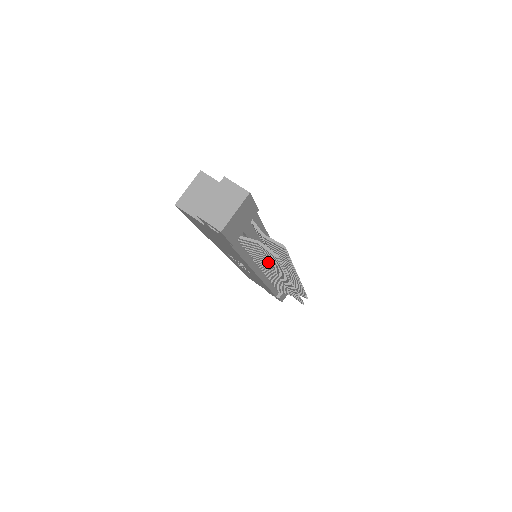
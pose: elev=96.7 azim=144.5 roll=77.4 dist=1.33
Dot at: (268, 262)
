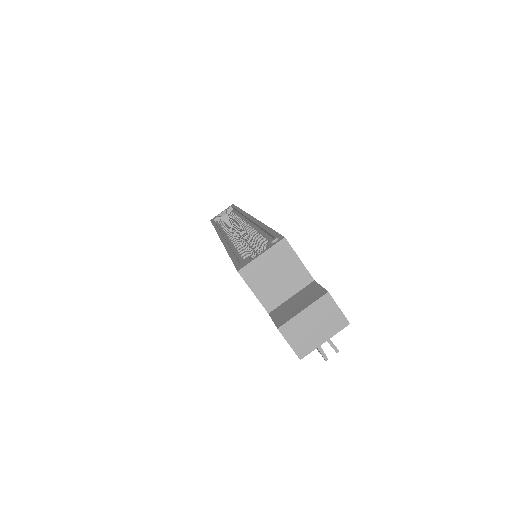
Dot at: occluded
